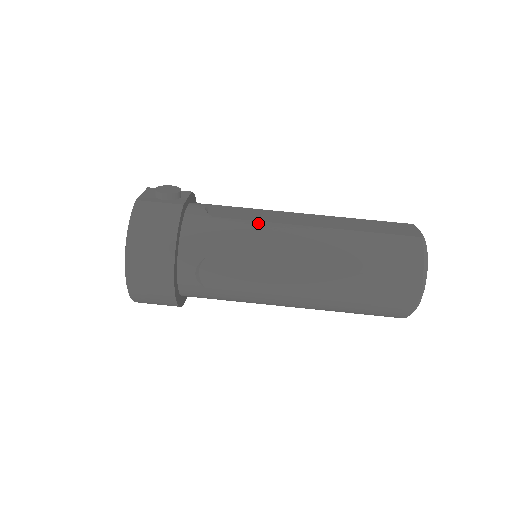
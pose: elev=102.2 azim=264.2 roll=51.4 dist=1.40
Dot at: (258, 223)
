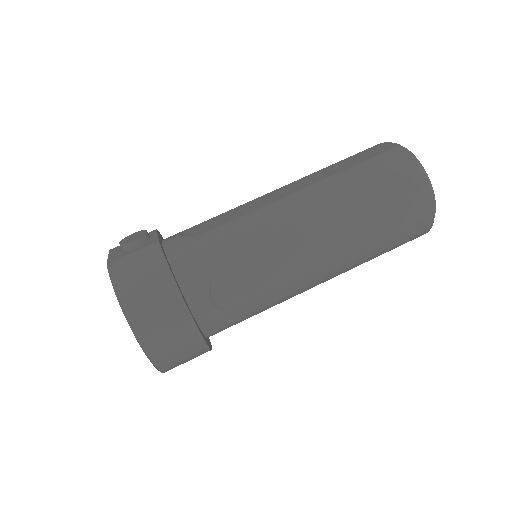
Dot at: (243, 217)
